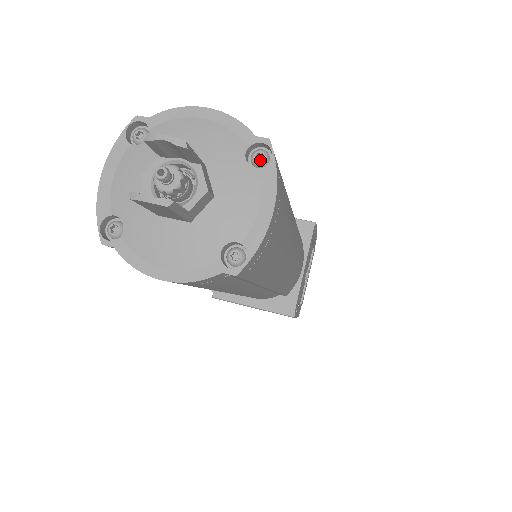
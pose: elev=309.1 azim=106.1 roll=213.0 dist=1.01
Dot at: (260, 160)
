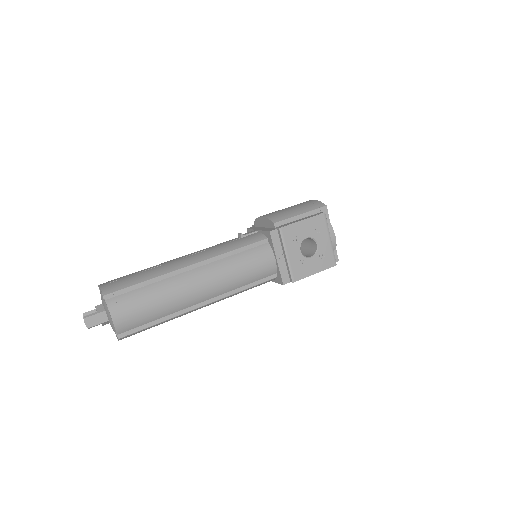
Dot at: occluded
